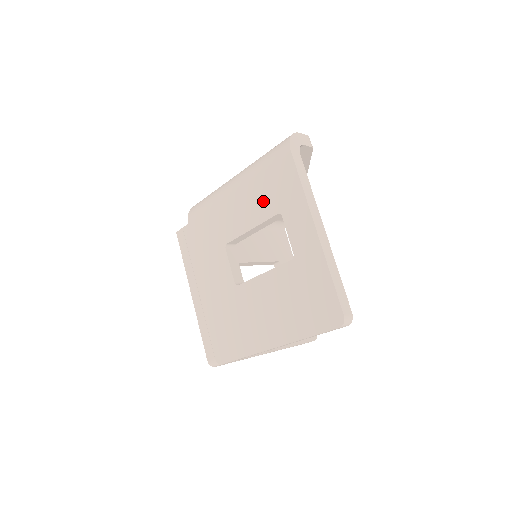
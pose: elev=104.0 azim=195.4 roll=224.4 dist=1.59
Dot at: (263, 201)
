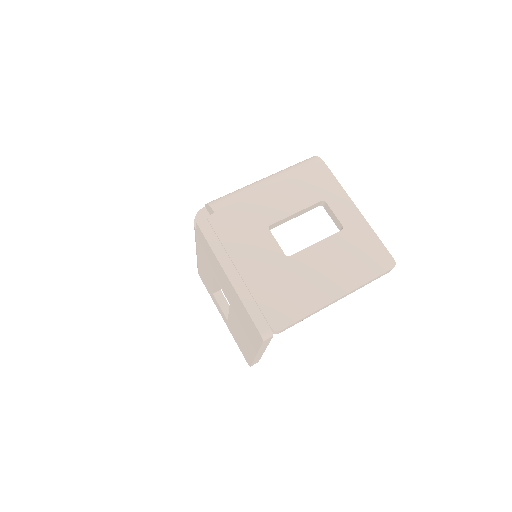
Dot at: (305, 193)
